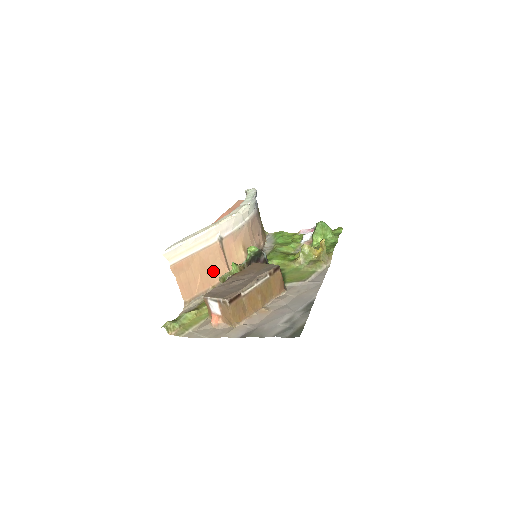
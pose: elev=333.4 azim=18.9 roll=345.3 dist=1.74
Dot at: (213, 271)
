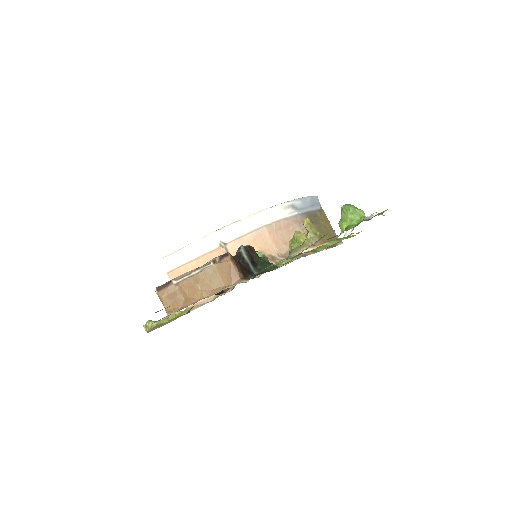
Dot at: occluded
